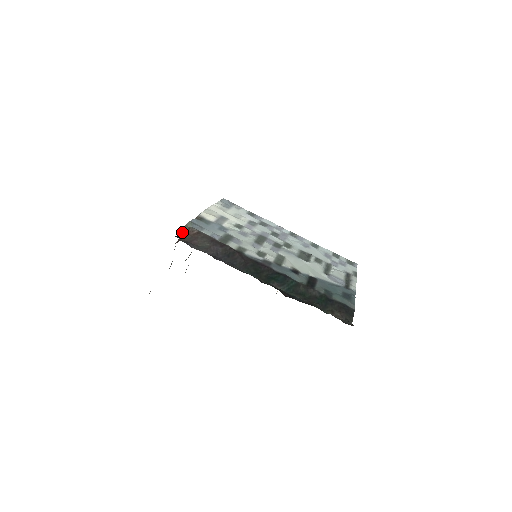
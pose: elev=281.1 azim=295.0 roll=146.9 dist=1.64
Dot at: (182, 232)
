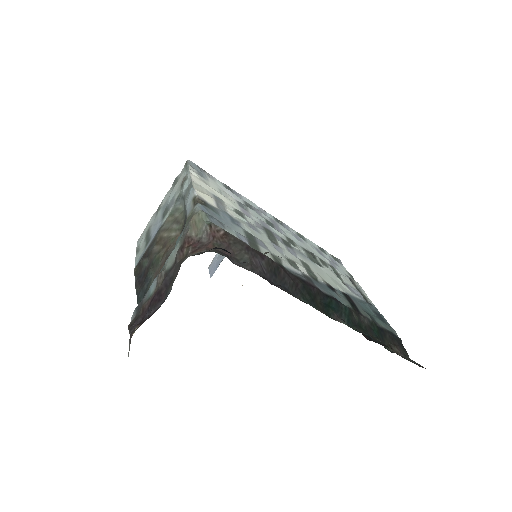
Dot at: (190, 228)
